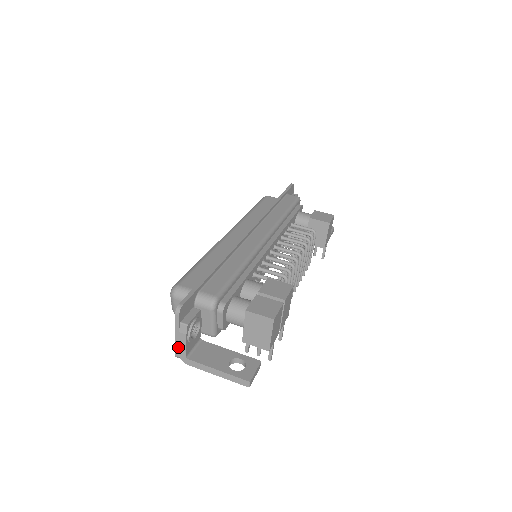
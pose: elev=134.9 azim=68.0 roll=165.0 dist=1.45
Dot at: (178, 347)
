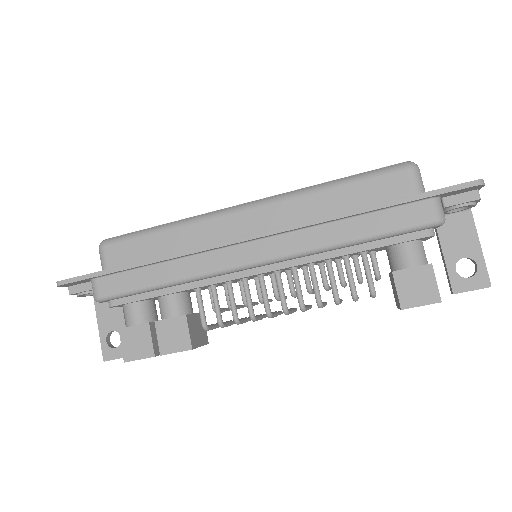
Dot at: occluded
